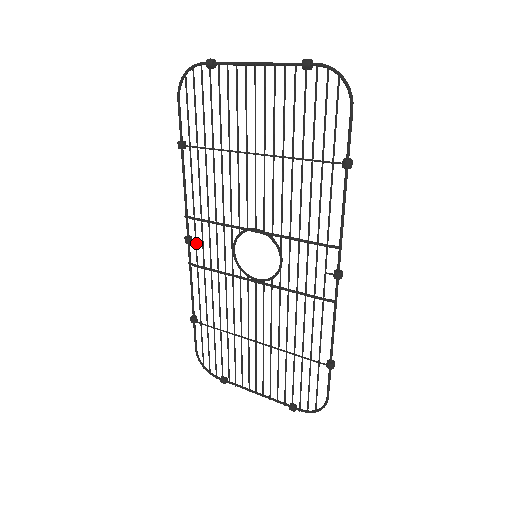
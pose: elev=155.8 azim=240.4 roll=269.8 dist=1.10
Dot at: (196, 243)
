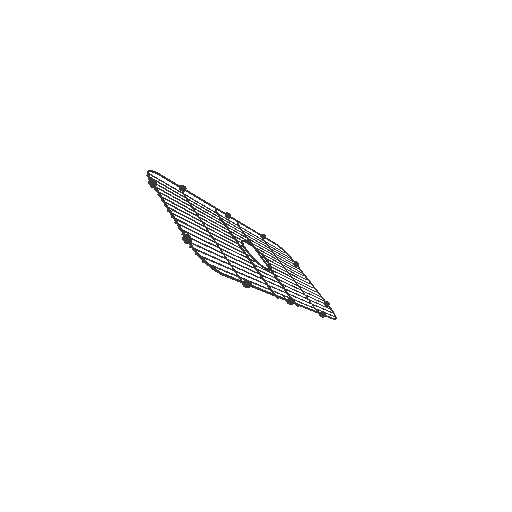
Dot at: occluded
